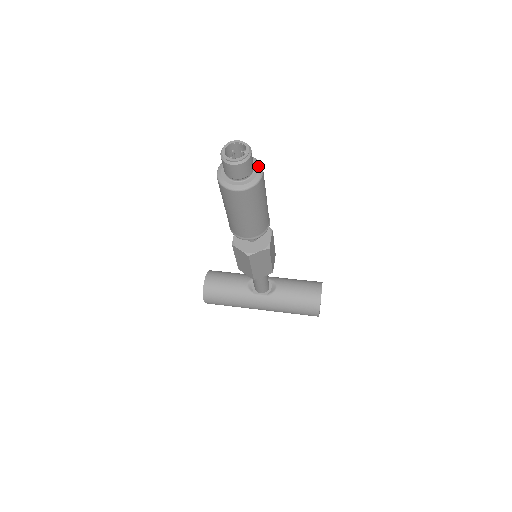
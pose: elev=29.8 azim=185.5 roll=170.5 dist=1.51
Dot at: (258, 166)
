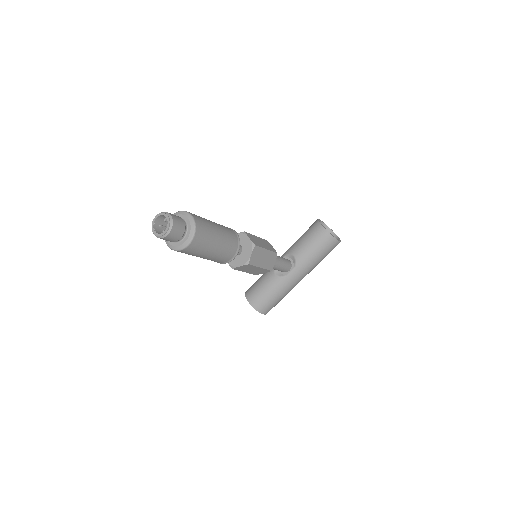
Dot at: (185, 215)
